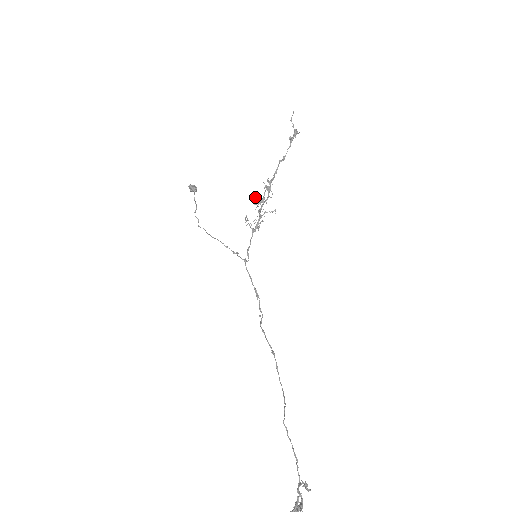
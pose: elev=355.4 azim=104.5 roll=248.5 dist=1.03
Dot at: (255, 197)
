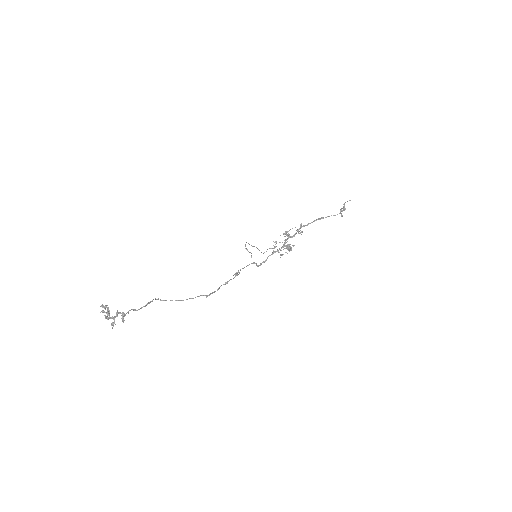
Dot at: occluded
